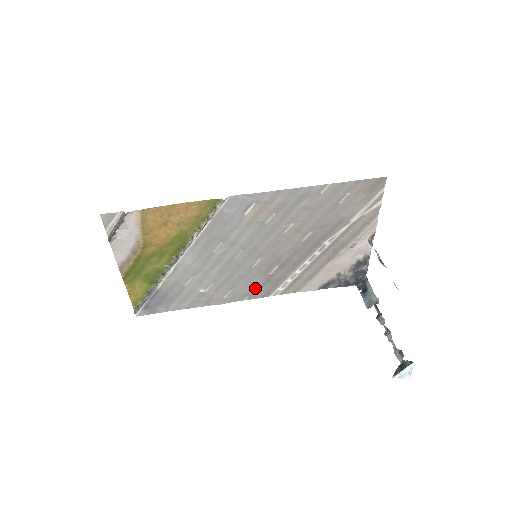
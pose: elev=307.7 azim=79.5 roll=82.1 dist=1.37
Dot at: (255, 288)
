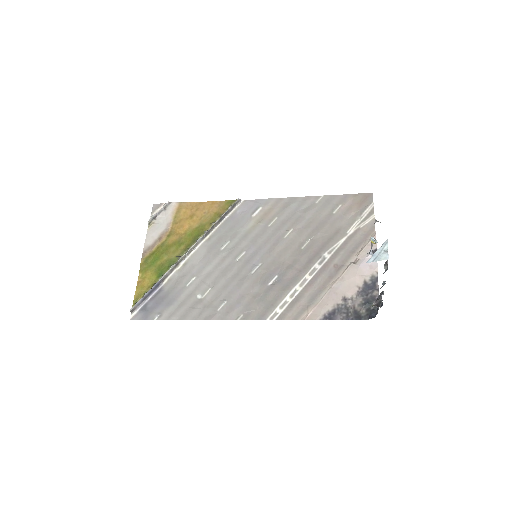
Dot at: (251, 303)
